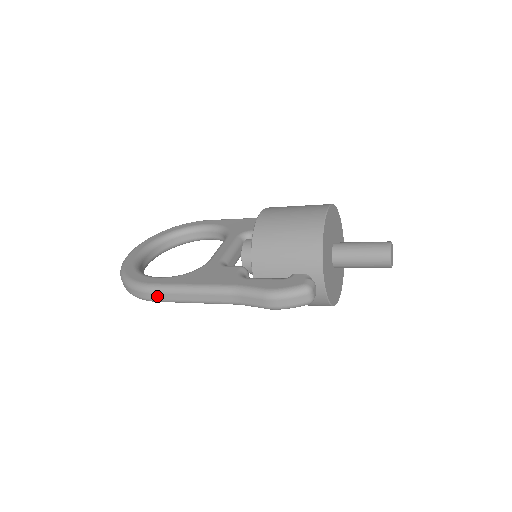
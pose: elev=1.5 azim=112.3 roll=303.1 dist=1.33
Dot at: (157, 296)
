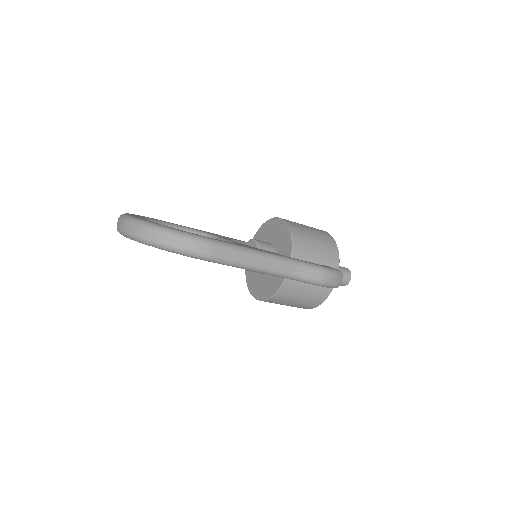
Dot at: (220, 252)
